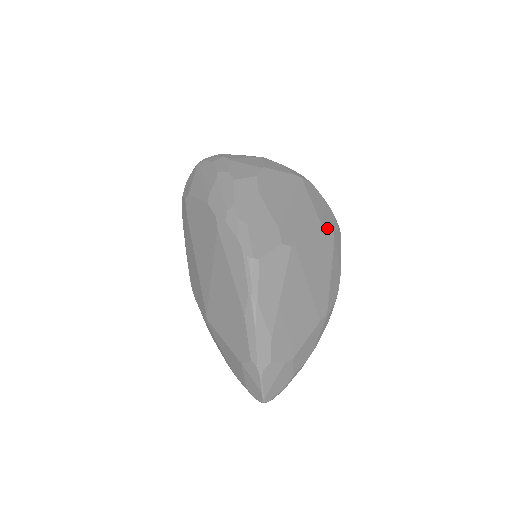
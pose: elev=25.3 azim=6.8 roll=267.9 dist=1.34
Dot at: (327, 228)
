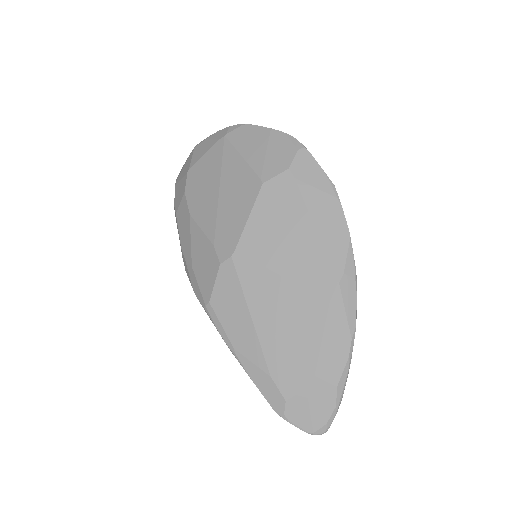
Dot at: (273, 176)
